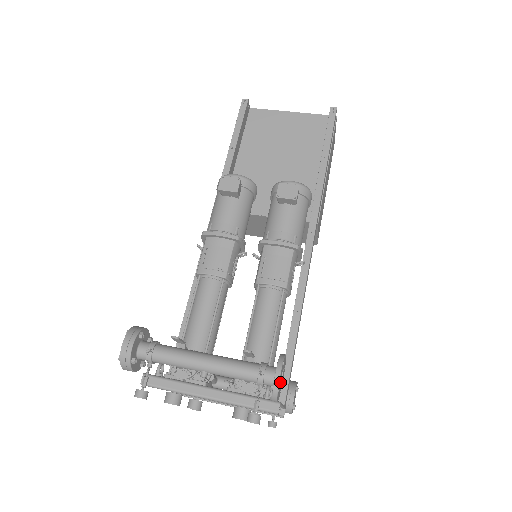
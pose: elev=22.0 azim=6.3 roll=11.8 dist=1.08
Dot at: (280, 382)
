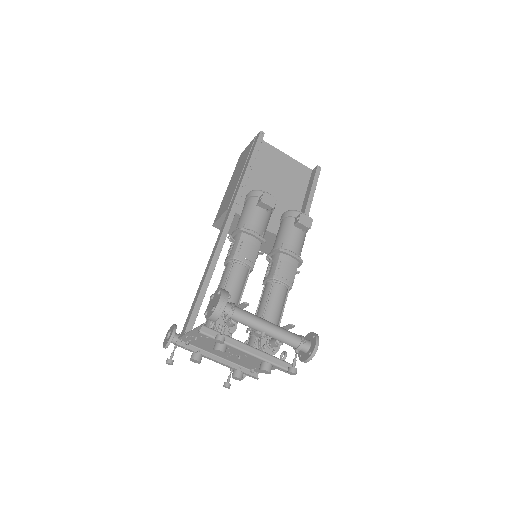
Dot at: occluded
